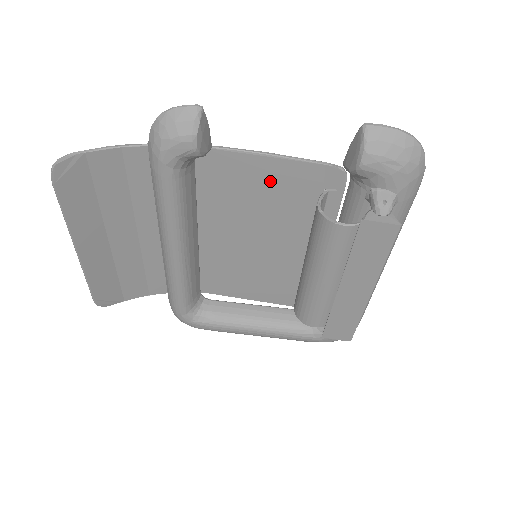
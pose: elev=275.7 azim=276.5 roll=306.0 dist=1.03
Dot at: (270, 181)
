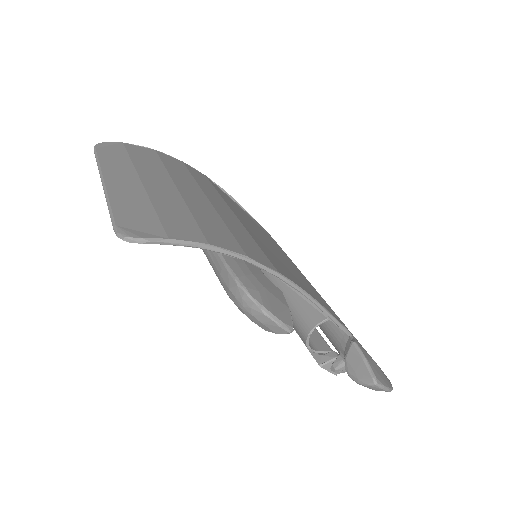
Dot at: occluded
